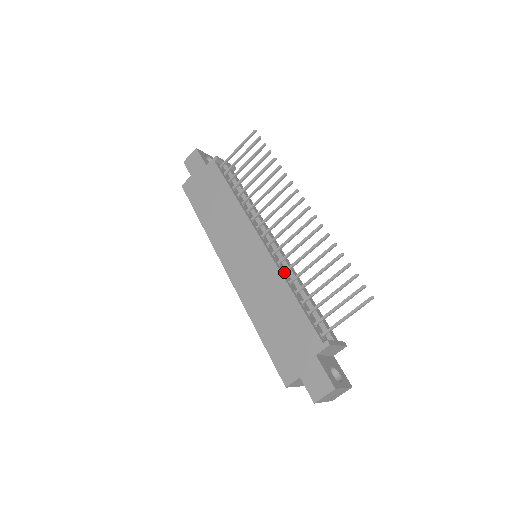
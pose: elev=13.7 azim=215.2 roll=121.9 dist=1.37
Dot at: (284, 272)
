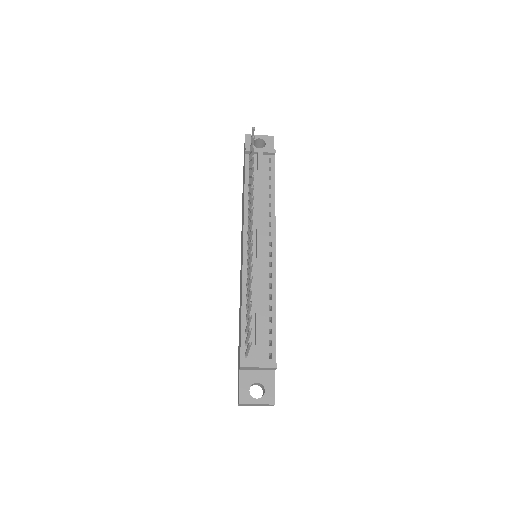
Dot at: (246, 285)
